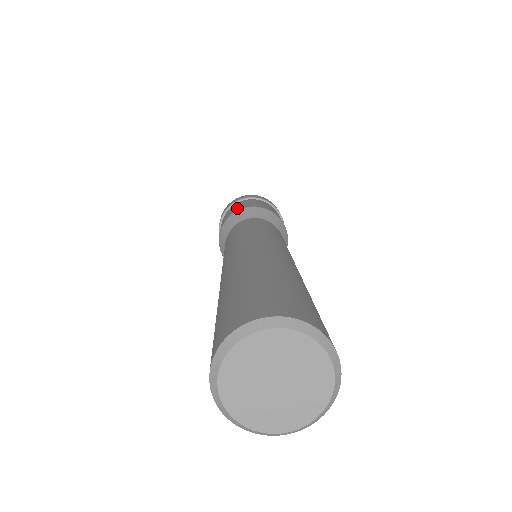
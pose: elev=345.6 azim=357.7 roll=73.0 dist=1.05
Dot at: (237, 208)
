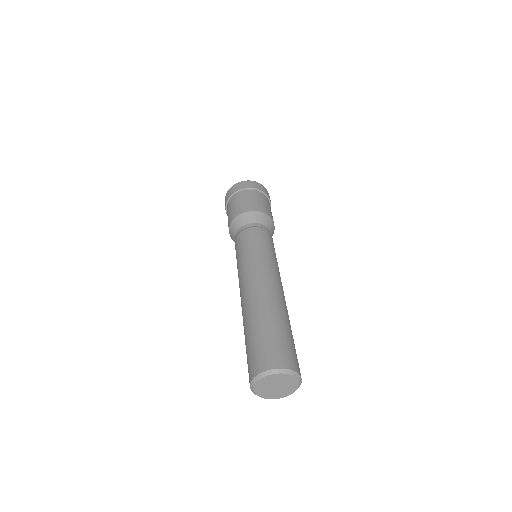
Dot at: (235, 211)
